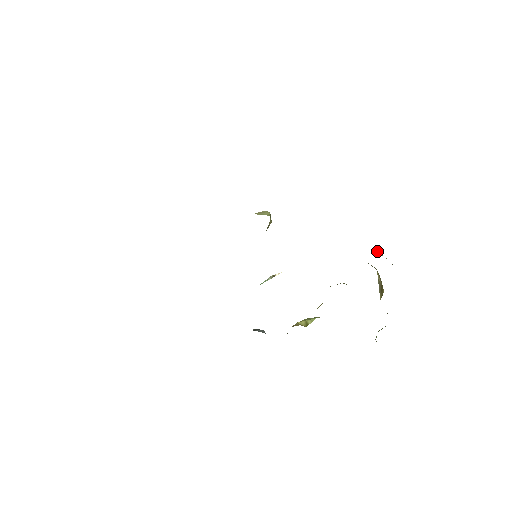
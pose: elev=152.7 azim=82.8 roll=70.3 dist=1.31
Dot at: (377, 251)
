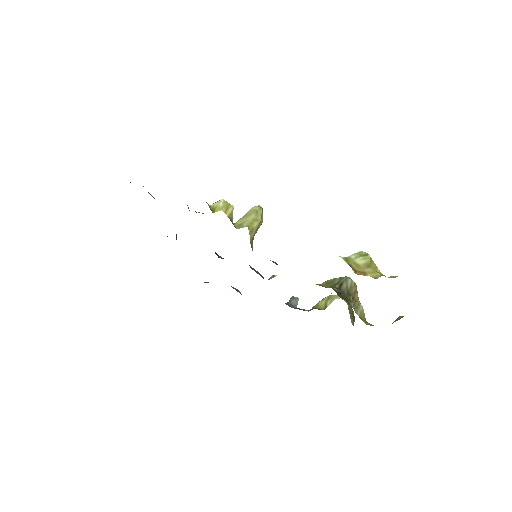
Dot at: (361, 260)
